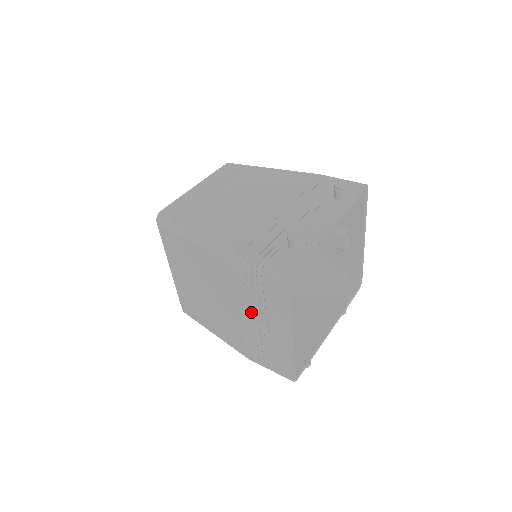
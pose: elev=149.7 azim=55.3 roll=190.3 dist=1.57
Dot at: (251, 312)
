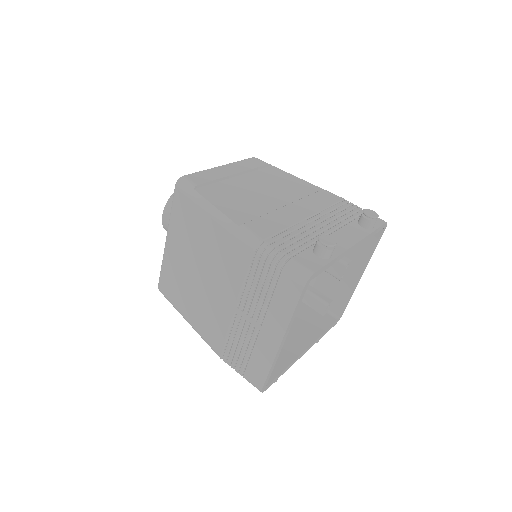
Dot at: (249, 306)
